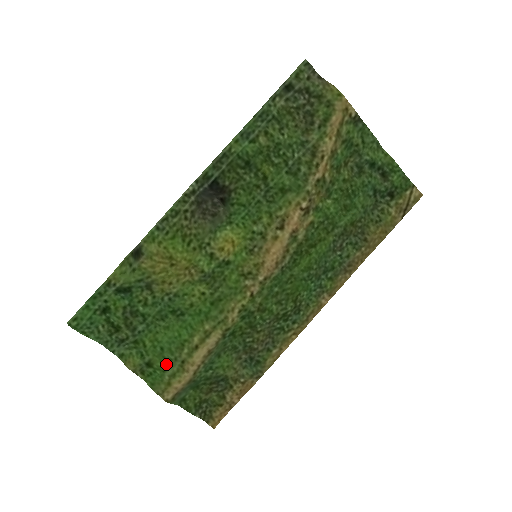
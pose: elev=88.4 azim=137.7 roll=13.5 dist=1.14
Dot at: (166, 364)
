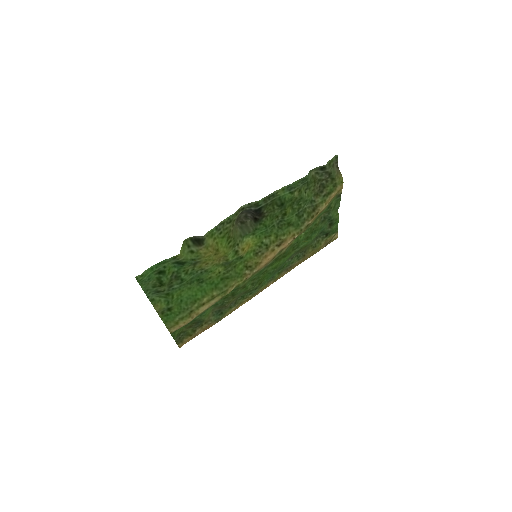
Dot at: (180, 311)
